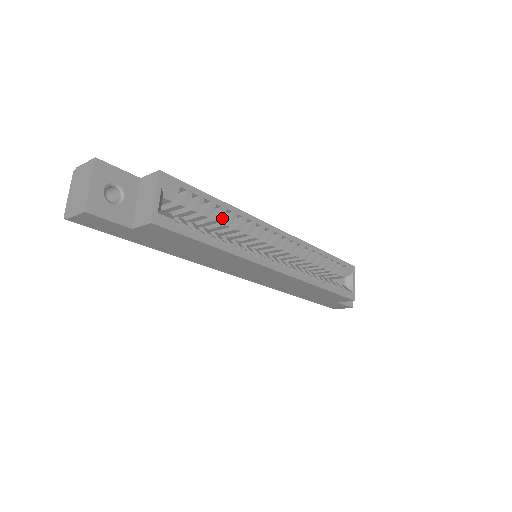
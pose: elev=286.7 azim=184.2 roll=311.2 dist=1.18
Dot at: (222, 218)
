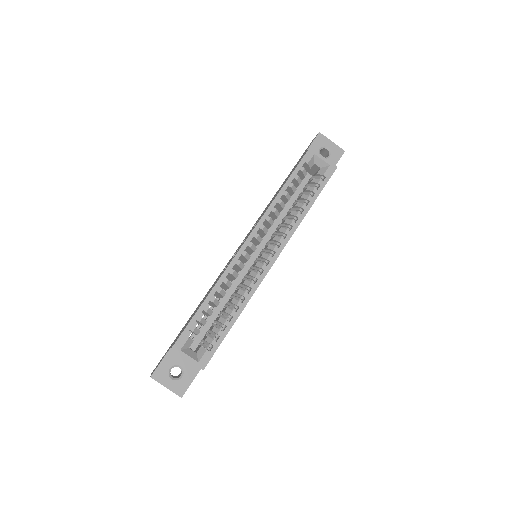
Dot at: (218, 301)
